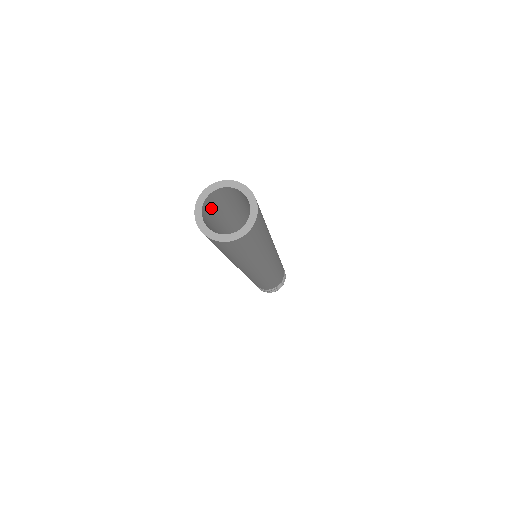
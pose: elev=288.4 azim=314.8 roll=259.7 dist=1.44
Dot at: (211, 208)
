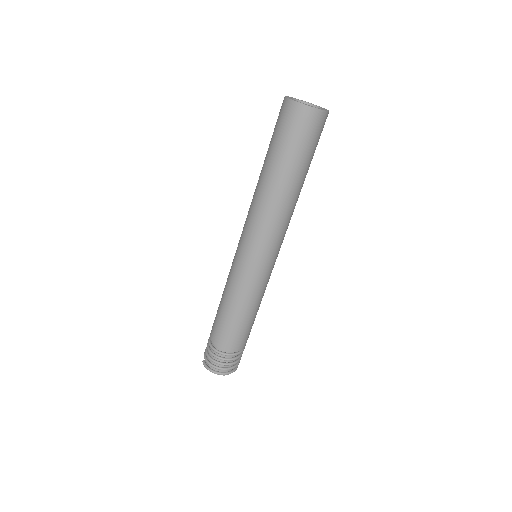
Dot at: occluded
